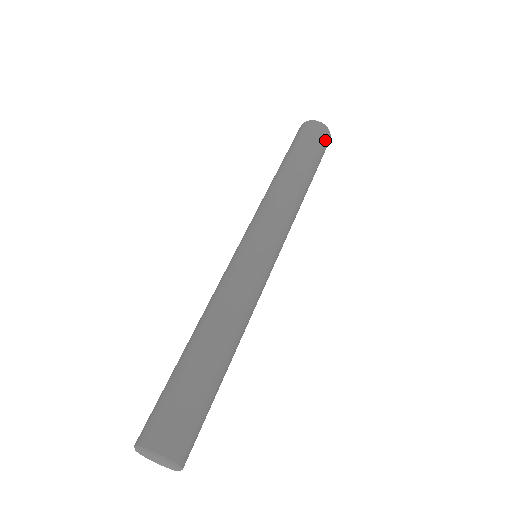
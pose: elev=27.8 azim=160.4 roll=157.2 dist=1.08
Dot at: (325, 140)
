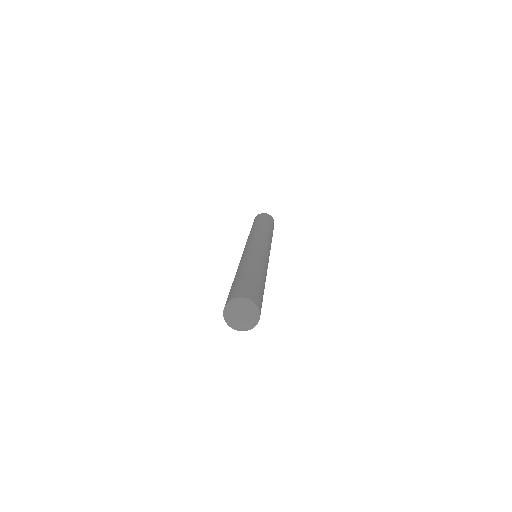
Dot at: (273, 221)
